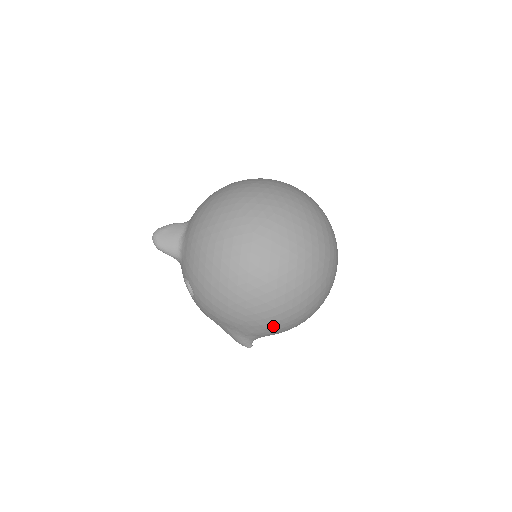
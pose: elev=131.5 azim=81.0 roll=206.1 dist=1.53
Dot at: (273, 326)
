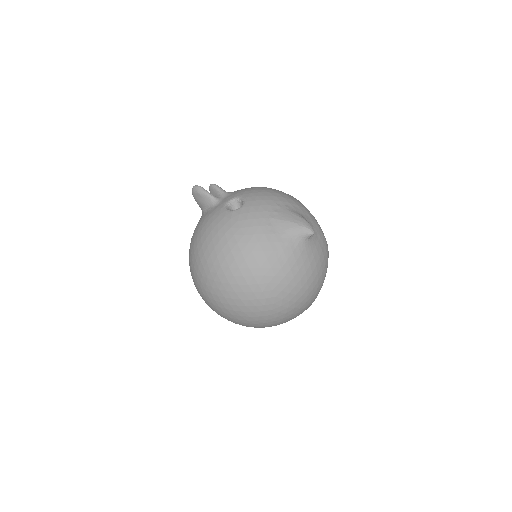
Dot at: occluded
